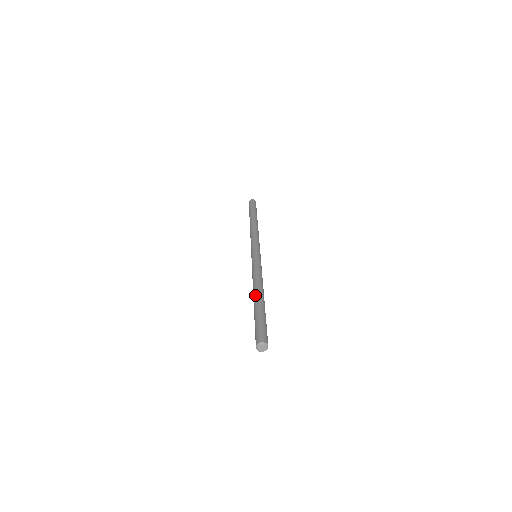
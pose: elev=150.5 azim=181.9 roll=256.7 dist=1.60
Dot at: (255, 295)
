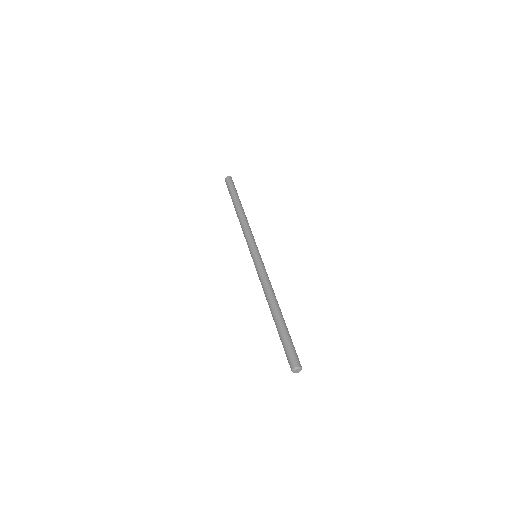
Dot at: (271, 313)
